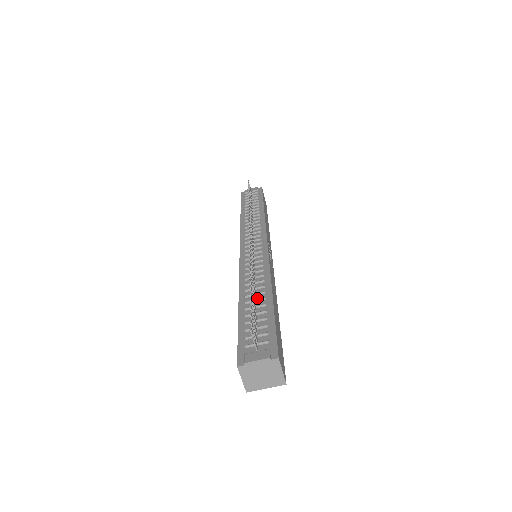
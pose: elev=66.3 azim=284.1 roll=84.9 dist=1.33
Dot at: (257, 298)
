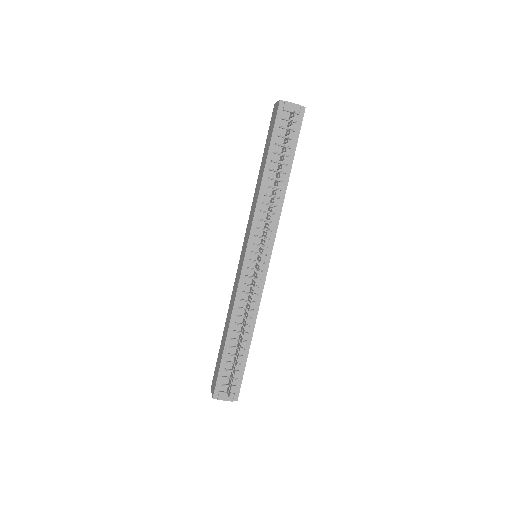
Dot at: occluded
